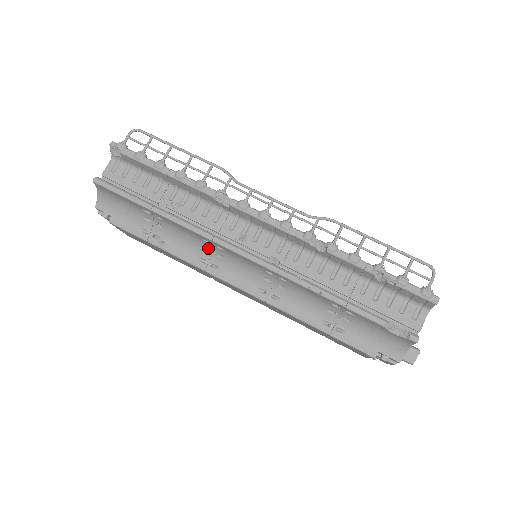
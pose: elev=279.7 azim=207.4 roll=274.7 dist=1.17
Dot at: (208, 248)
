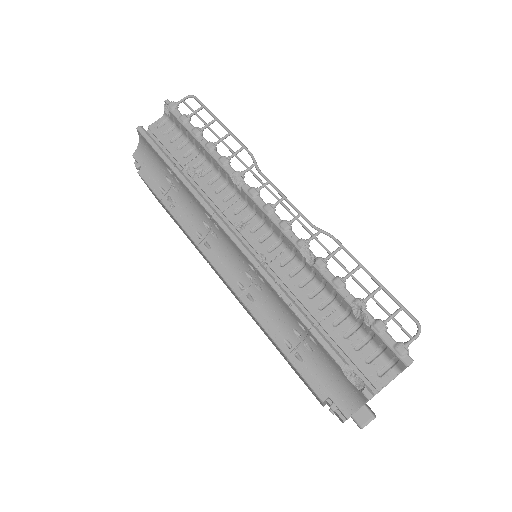
Dot at: (208, 224)
